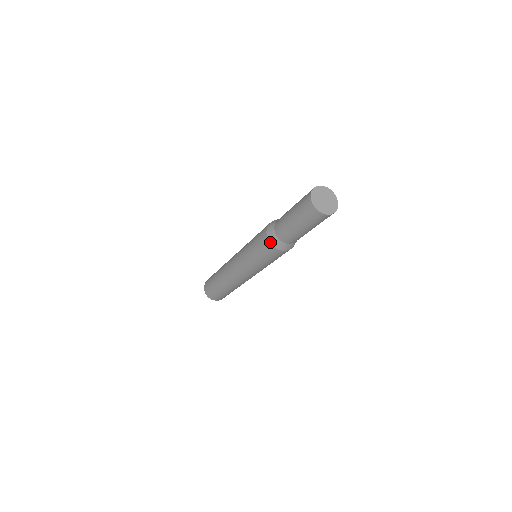
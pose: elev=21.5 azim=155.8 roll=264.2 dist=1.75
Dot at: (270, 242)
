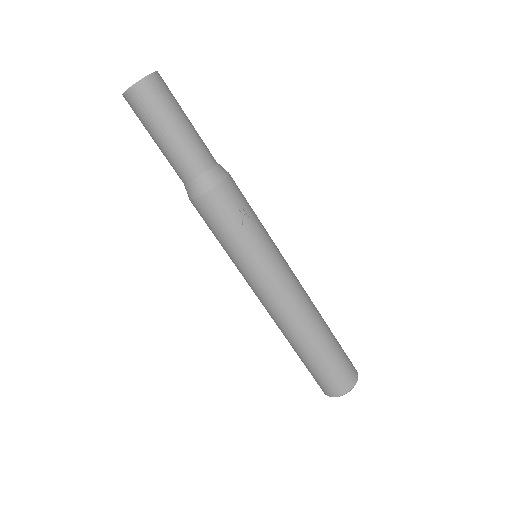
Dot at: occluded
